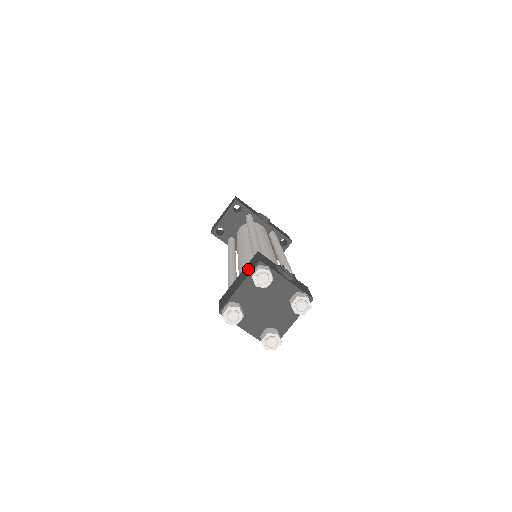
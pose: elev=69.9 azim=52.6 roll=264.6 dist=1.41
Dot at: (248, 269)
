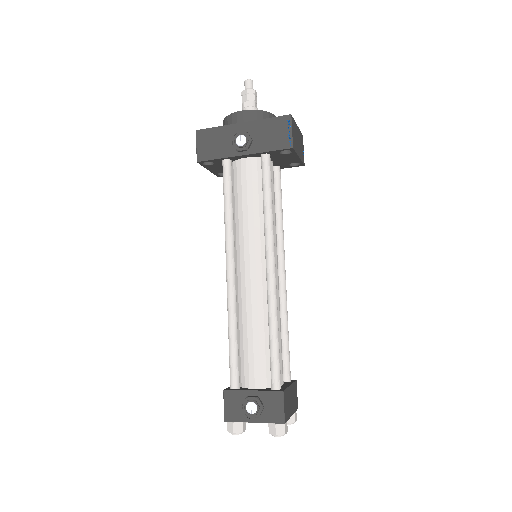
Dot at: occluded
